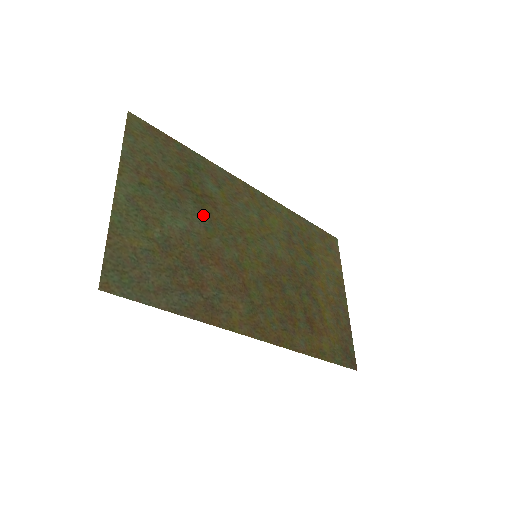
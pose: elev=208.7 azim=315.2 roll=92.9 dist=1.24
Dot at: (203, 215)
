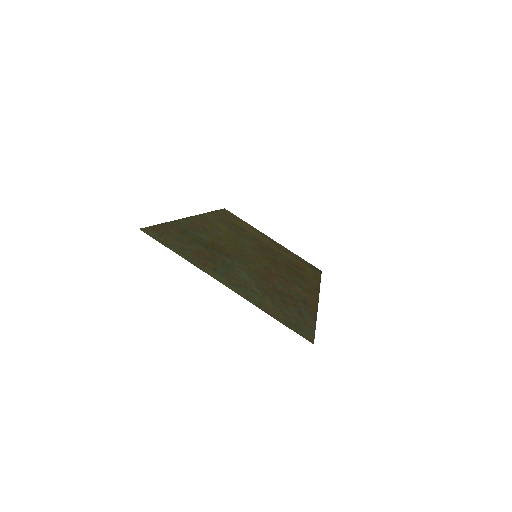
Dot at: (231, 258)
